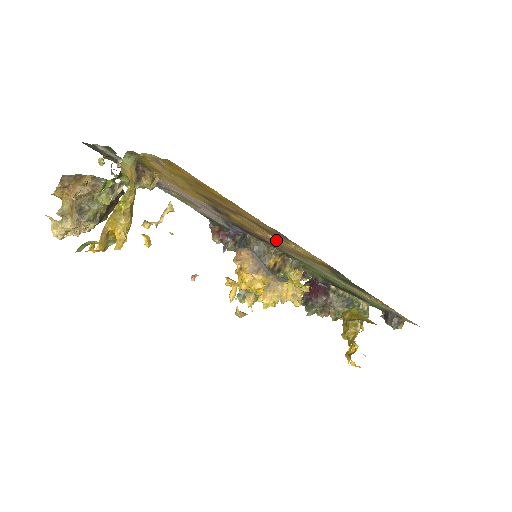
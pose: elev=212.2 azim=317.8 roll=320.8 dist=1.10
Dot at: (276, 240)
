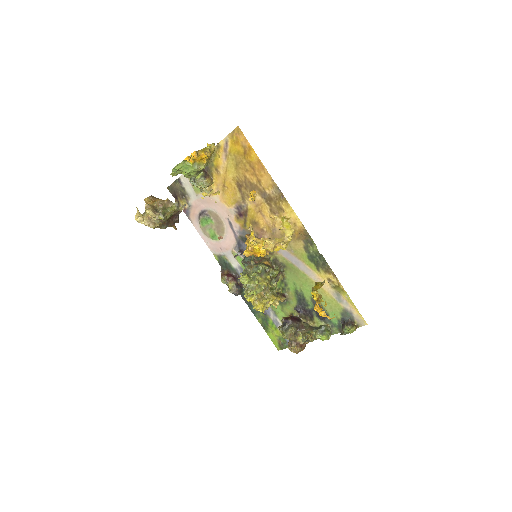
Dot at: (274, 216)
